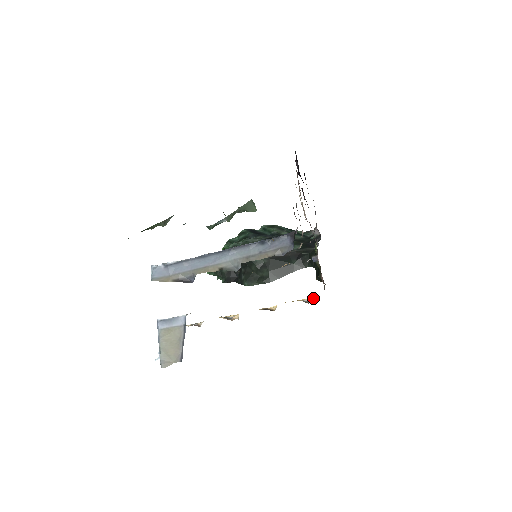
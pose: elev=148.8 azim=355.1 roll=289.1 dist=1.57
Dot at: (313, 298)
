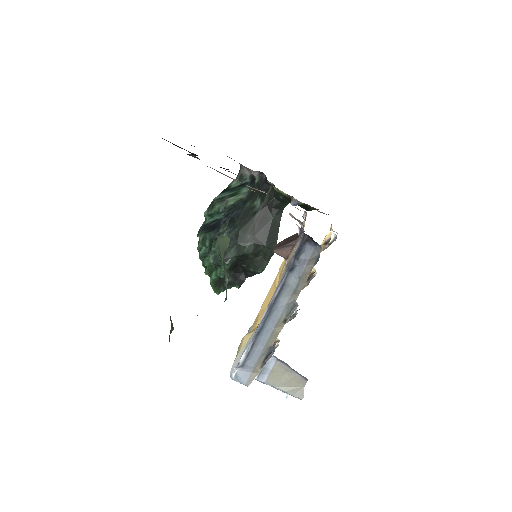
Dot at: occluded
